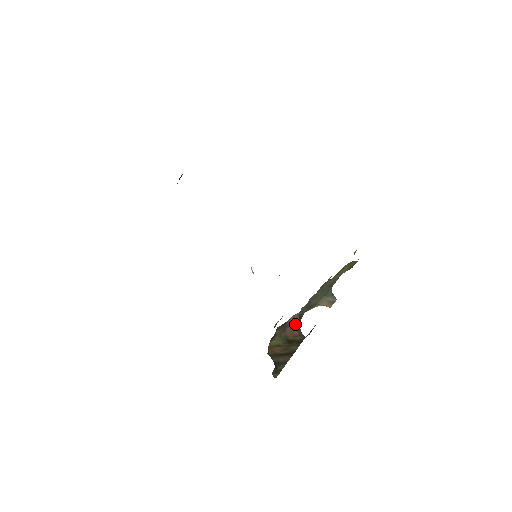
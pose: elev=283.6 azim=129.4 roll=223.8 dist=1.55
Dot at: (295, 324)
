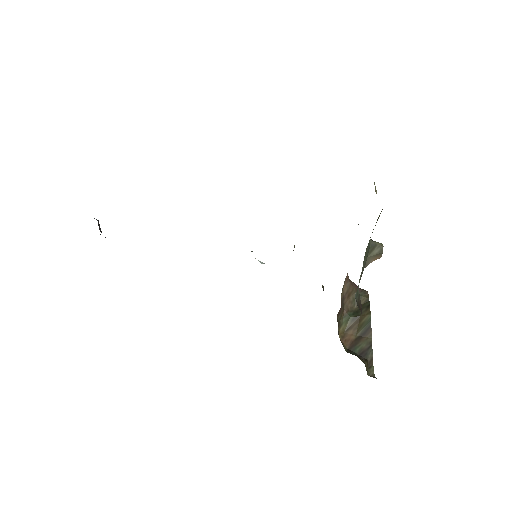
Dot at: (349, 289)
